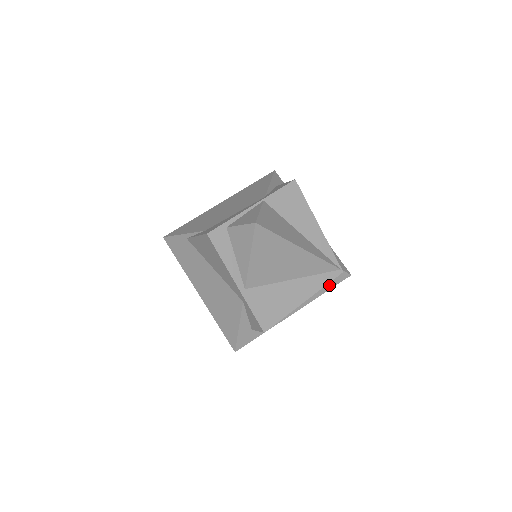
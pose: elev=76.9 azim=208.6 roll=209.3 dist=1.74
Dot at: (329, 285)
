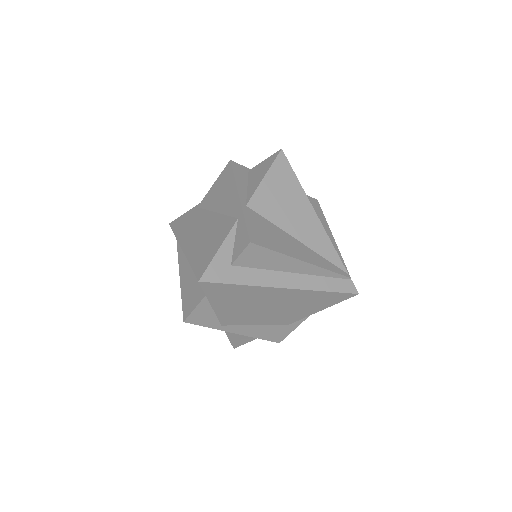
Dot at: (332, 285)
